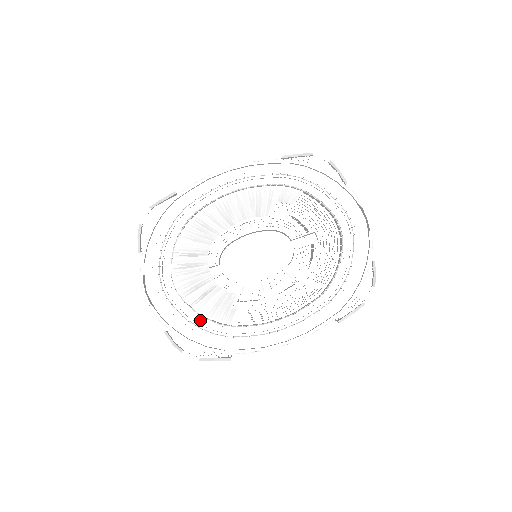
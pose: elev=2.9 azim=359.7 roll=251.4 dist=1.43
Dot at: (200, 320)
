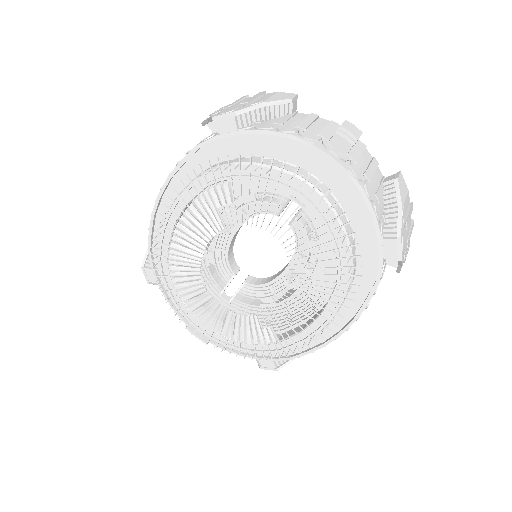
Dot at: (248, 346)
